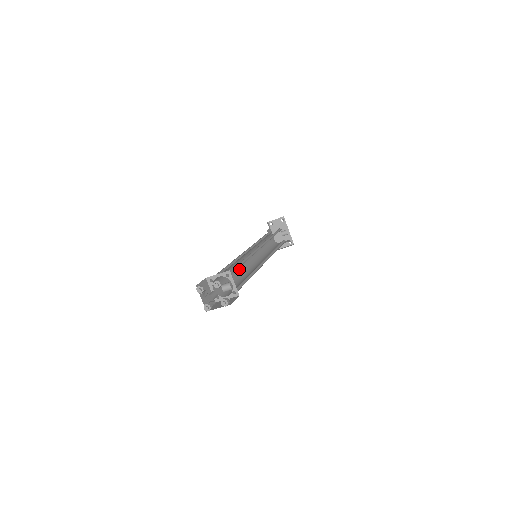
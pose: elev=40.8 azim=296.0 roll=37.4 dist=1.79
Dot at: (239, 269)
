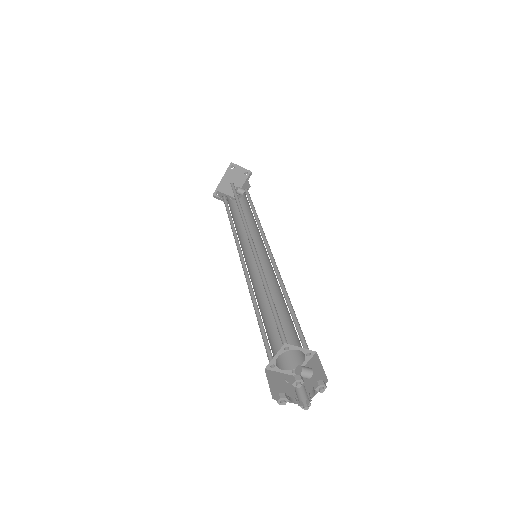
Dot at: occluded
